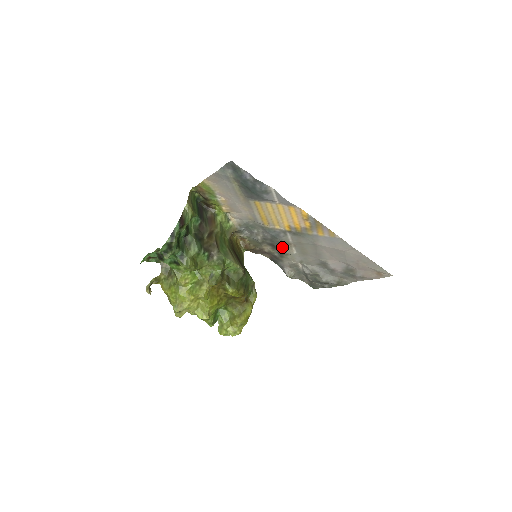
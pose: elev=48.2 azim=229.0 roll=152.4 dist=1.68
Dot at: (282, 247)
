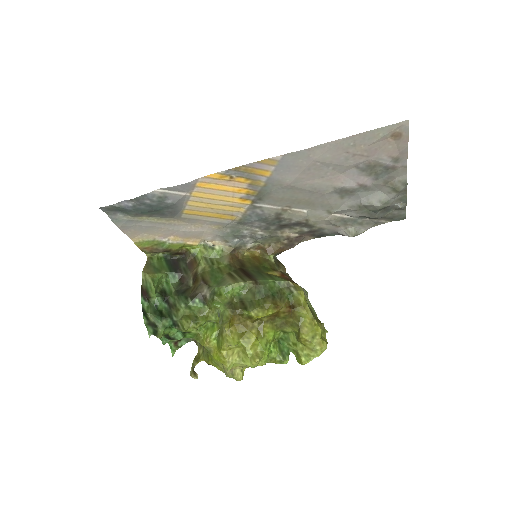
Dot at: (288, 219)
